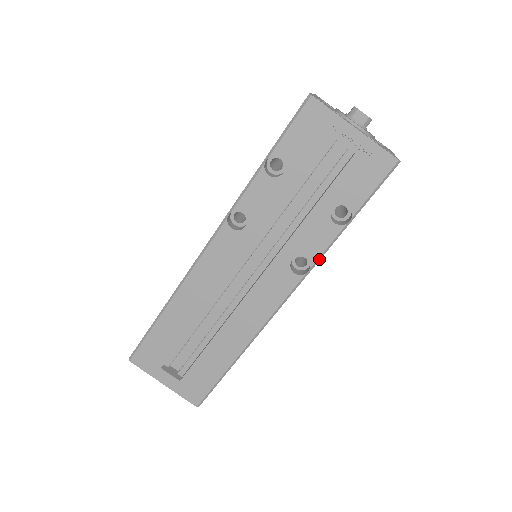
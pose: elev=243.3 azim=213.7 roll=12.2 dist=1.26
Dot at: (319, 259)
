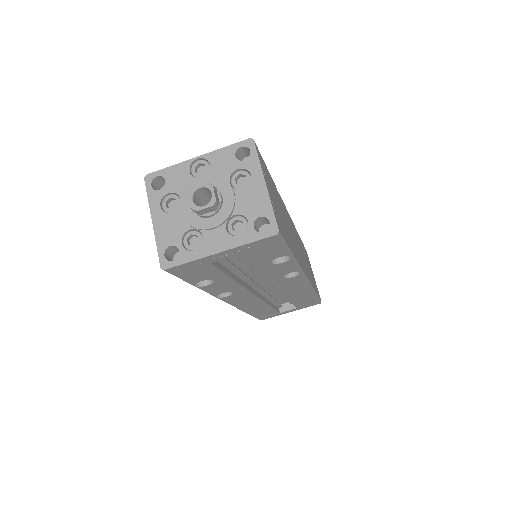
Dot at: (299, 267)
